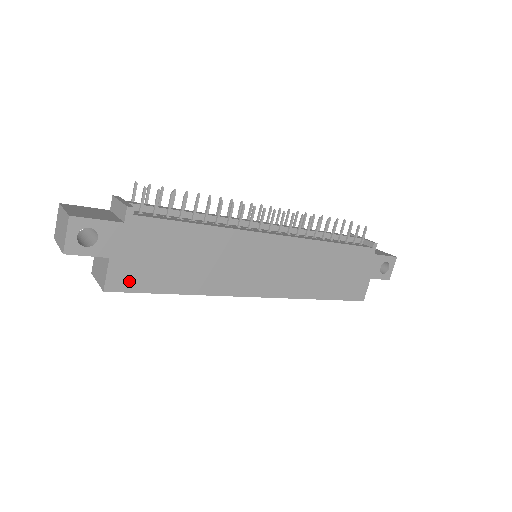
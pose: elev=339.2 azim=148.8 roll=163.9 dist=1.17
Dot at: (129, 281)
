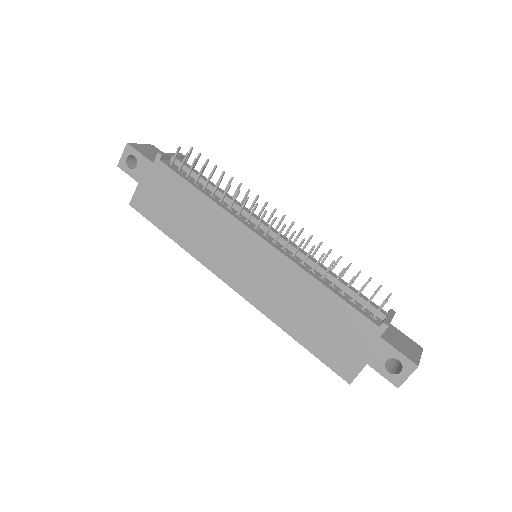
Dot at: (144, 207)
